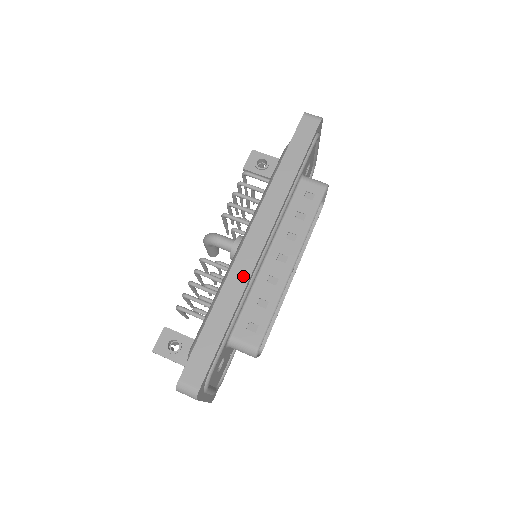
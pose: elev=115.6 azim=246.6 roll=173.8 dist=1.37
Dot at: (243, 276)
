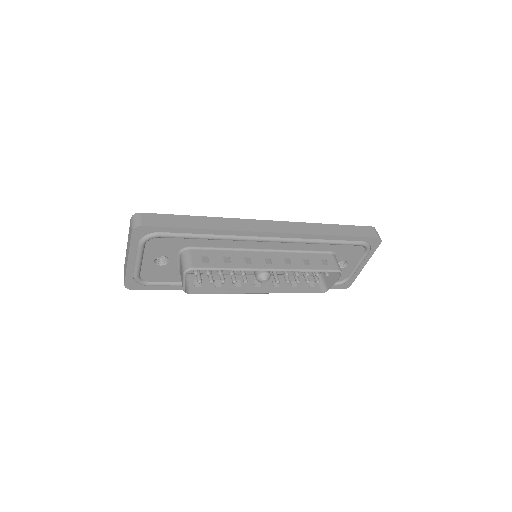
Dot at: (239, 226)
